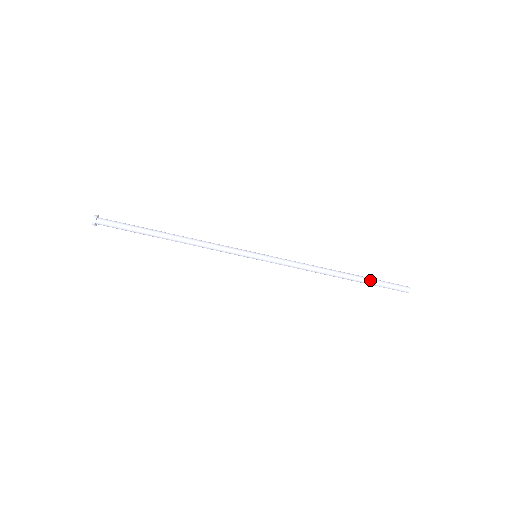
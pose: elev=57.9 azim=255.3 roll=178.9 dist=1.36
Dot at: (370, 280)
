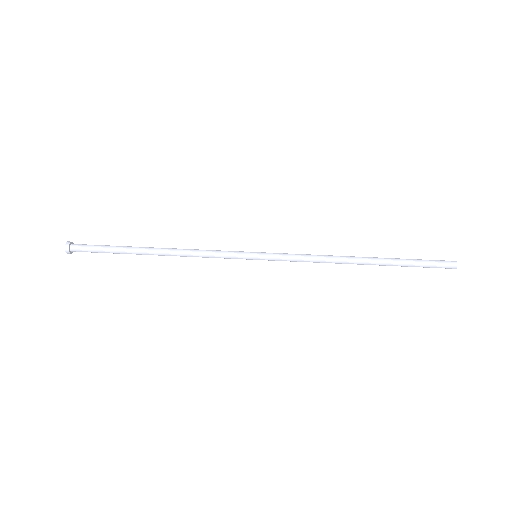
Dot at: (402, 259)
